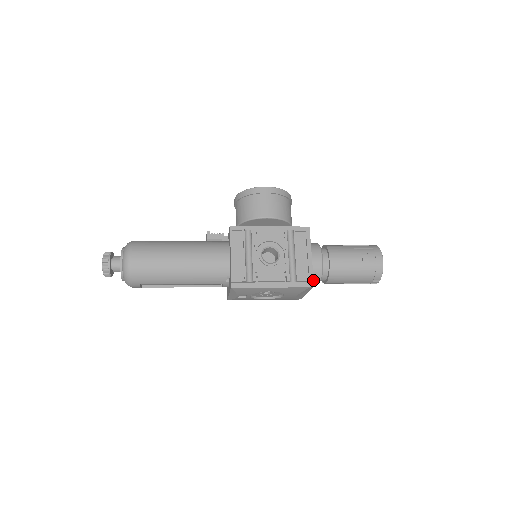
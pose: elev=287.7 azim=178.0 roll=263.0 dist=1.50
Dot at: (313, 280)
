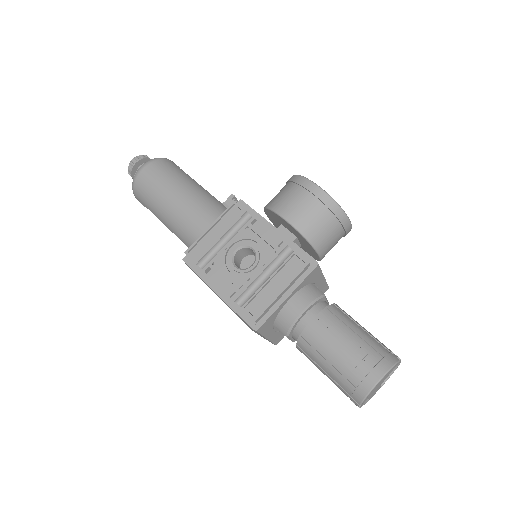
Dot at: (262, 323)
